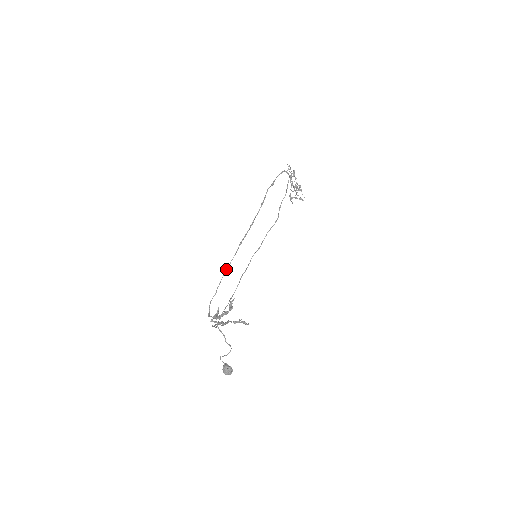
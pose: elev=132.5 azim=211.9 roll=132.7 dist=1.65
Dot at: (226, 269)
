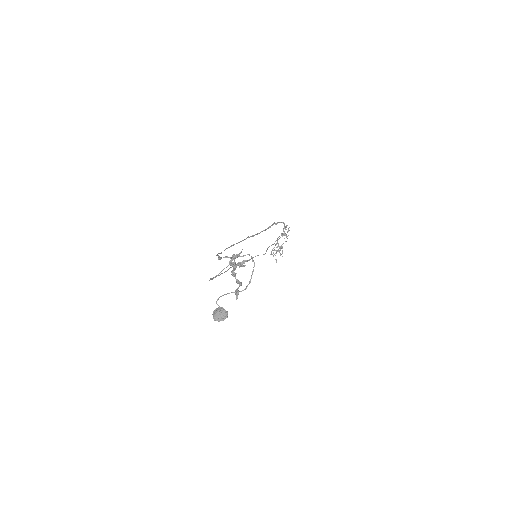
Dot at: (233, 244)
